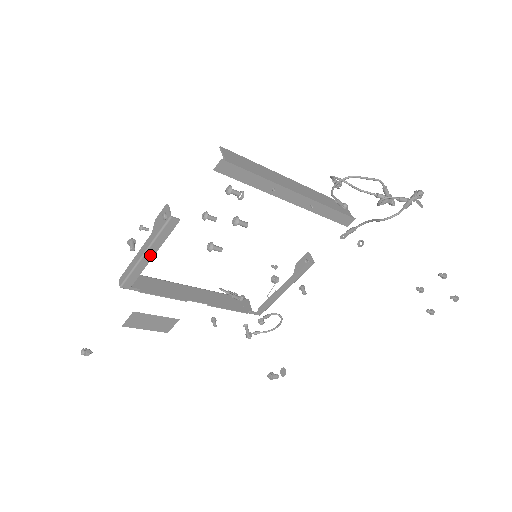
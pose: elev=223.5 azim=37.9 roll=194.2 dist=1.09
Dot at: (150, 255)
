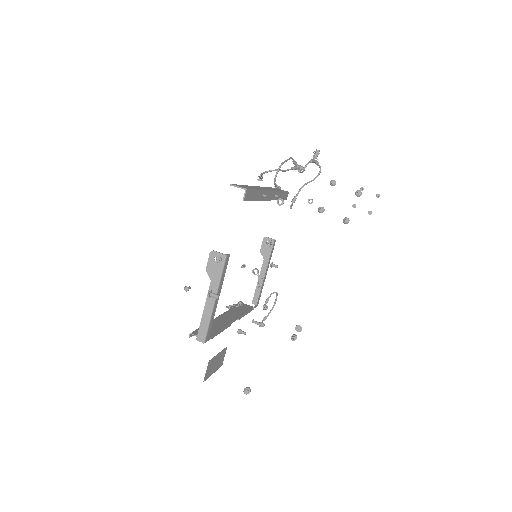
Dot at: occluded
